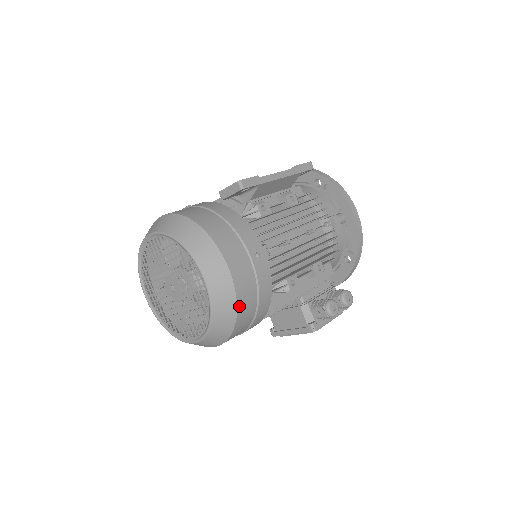
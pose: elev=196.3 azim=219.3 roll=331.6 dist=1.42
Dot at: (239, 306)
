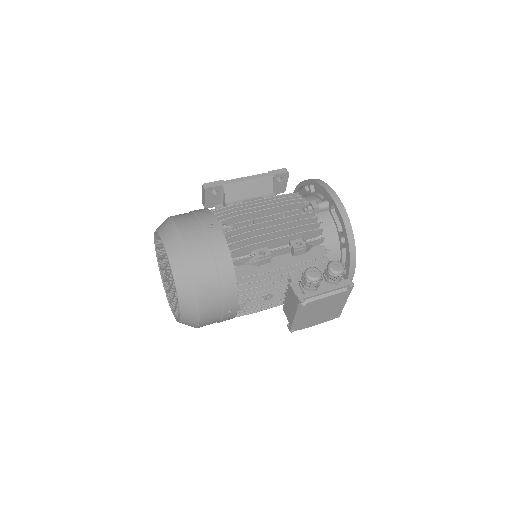
Dot at: (192, 263)
